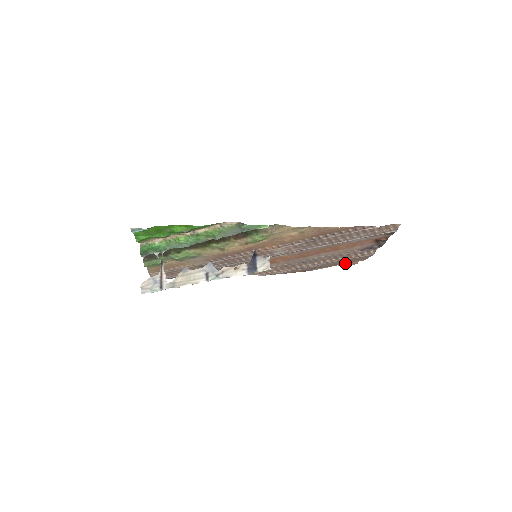
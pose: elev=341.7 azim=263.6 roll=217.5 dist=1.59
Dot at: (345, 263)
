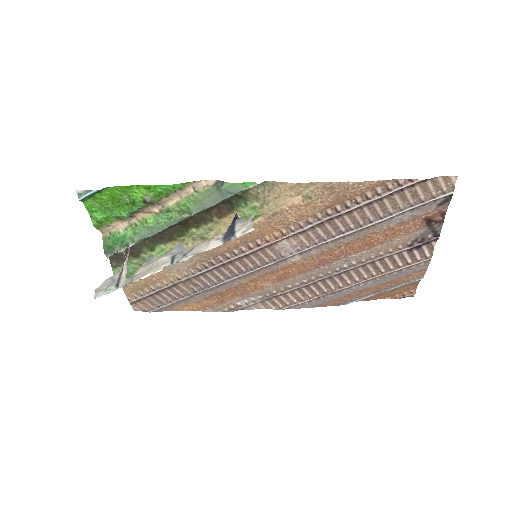
Dot at: (394, 286)
